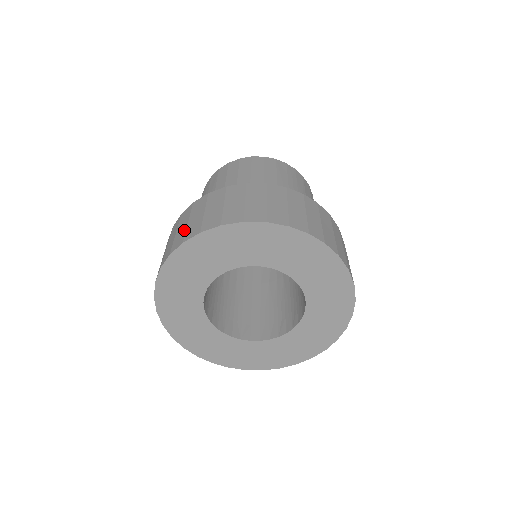
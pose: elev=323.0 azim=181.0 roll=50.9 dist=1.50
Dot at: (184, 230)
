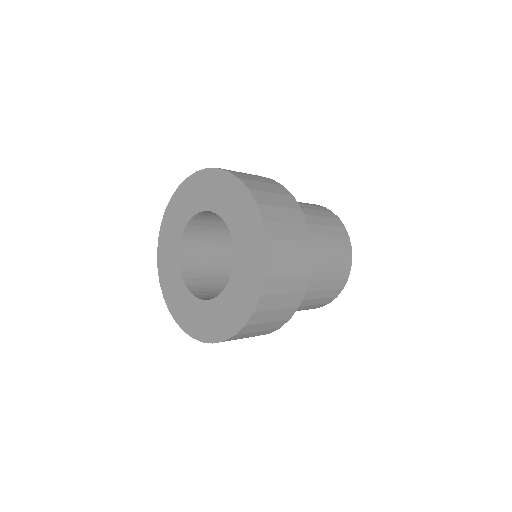
Dot at: occluded
